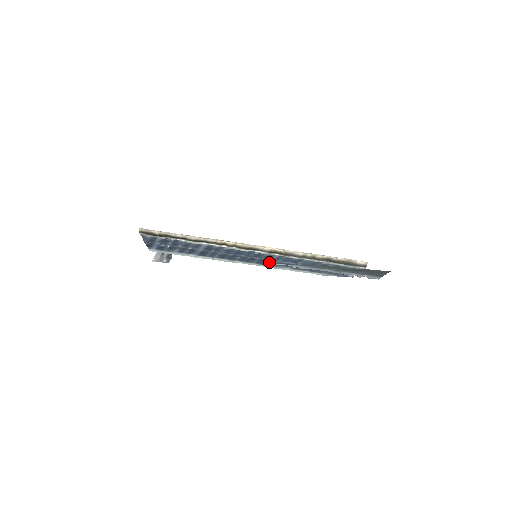
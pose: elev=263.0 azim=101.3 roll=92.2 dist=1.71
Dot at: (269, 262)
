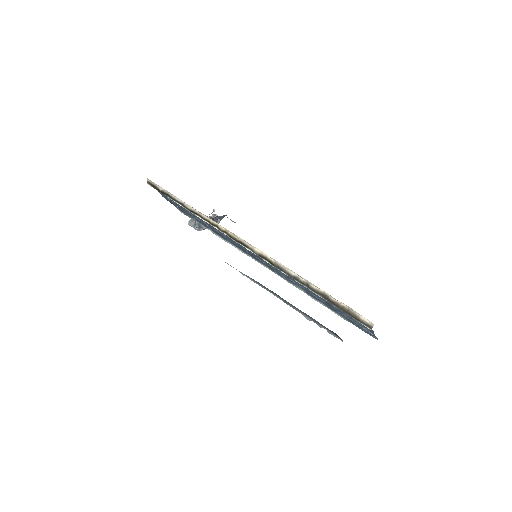
Dot at: occluded
